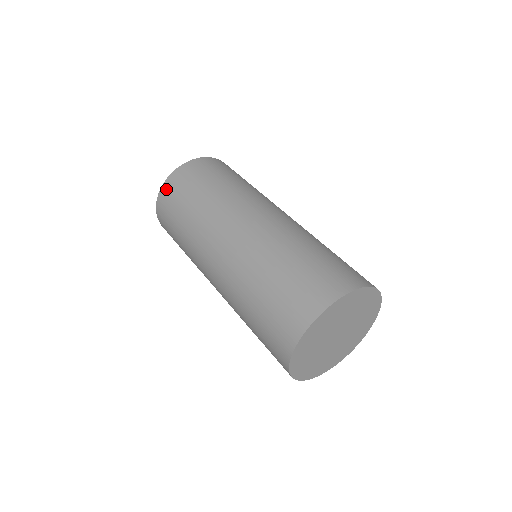
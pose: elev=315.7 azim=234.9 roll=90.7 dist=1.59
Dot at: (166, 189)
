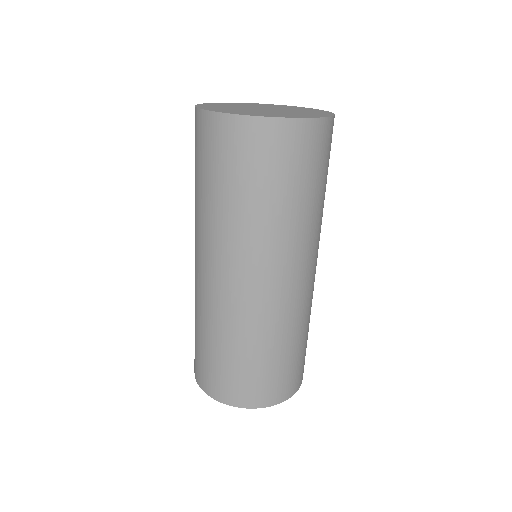
Dot at: (206, 124)
